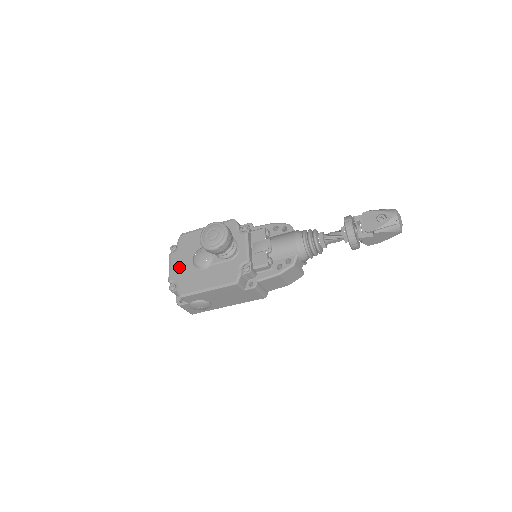
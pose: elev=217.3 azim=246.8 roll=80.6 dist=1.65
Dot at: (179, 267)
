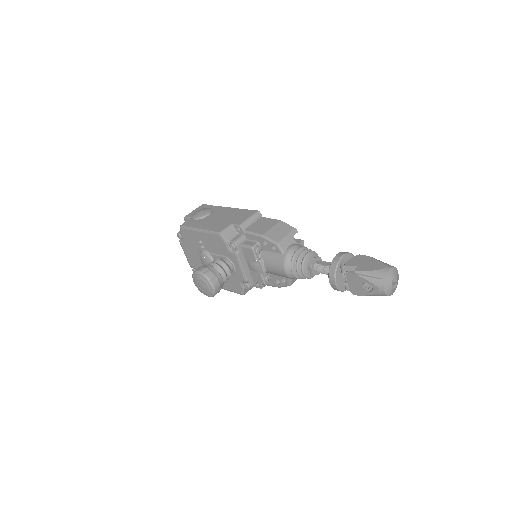
Dot at: (192, 259)
